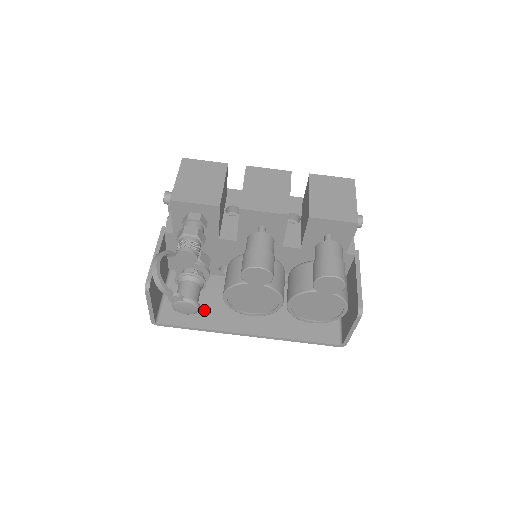
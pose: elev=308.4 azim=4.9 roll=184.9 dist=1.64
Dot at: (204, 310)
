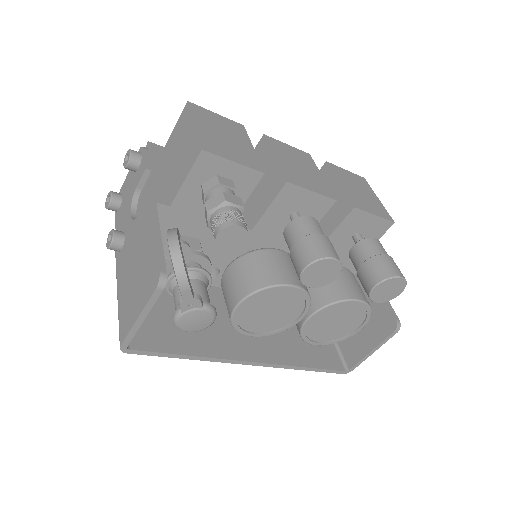
Dot at: occluded
